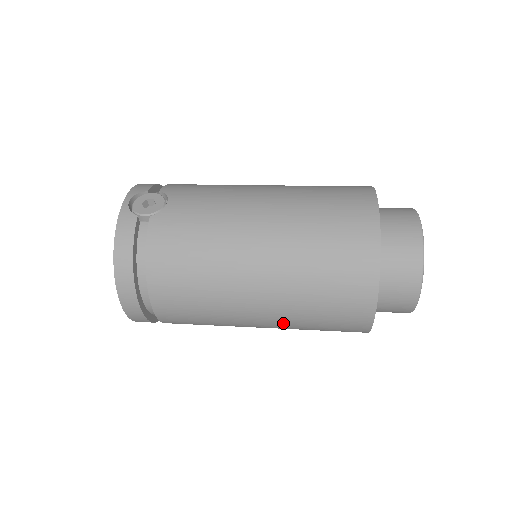
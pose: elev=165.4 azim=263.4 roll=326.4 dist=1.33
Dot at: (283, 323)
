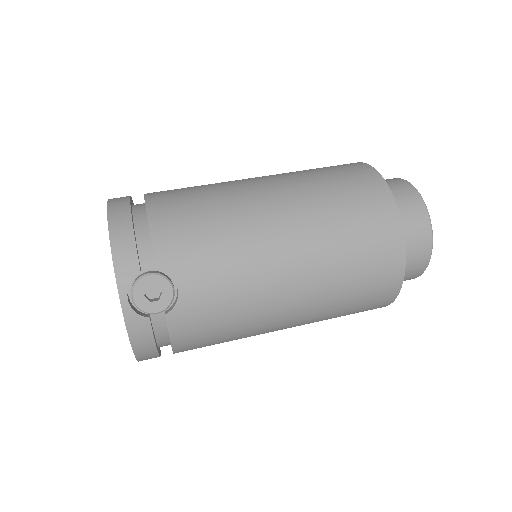
Dot at: occluded
